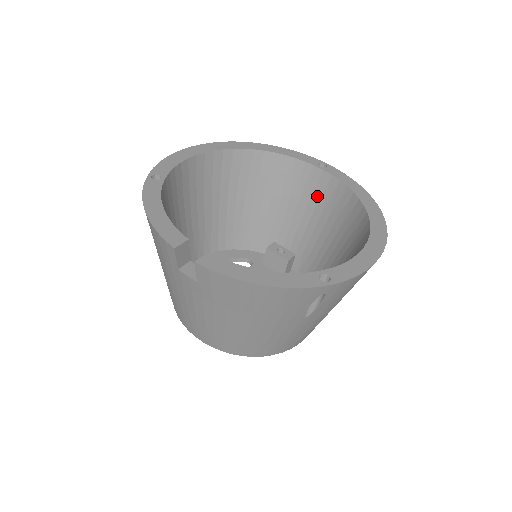
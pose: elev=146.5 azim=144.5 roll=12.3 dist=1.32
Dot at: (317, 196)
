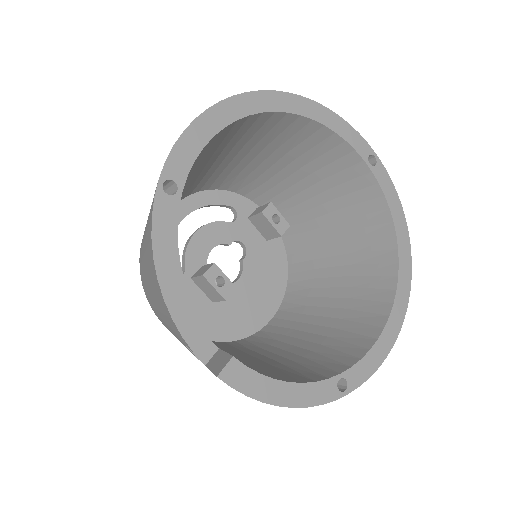
Dot at: (347, 189)
